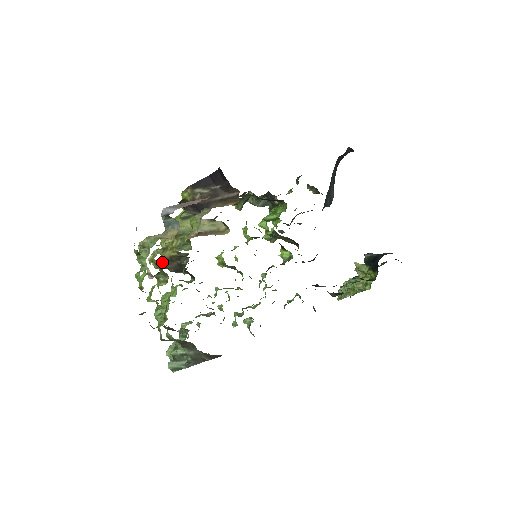
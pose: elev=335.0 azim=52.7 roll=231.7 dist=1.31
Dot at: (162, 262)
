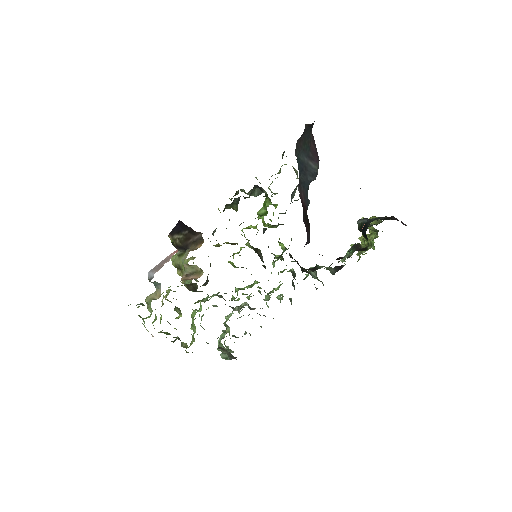
Dot at: (184, 285)
